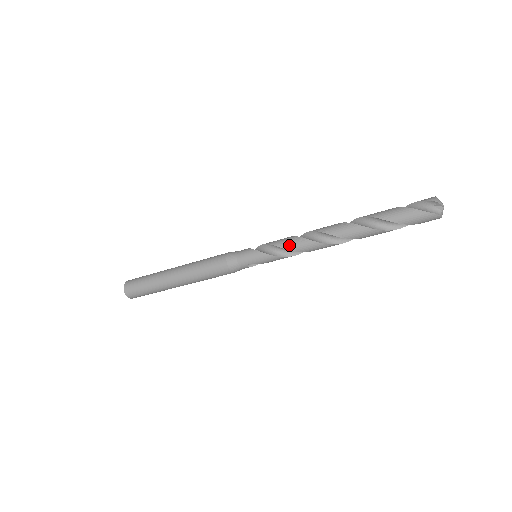
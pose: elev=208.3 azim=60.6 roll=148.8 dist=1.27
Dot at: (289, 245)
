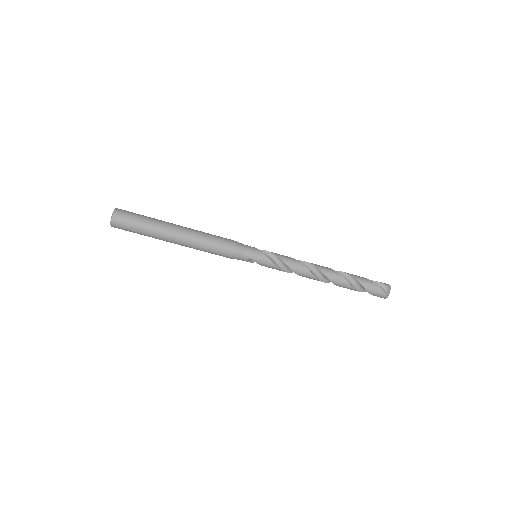
Dot at: (291, 263)
